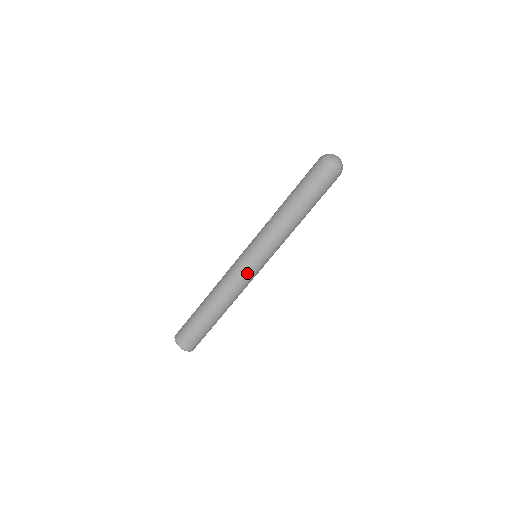
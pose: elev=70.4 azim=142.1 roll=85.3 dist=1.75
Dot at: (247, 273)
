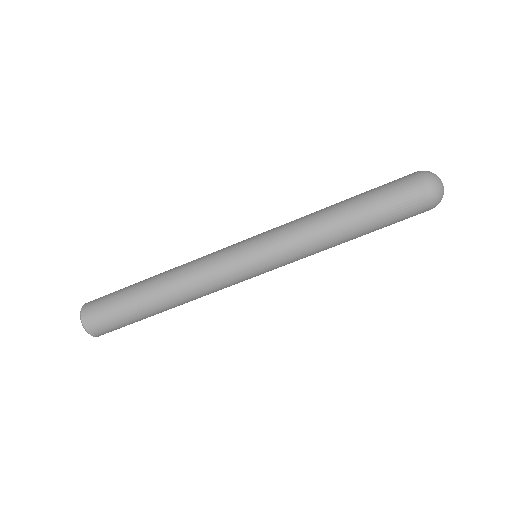
Dot at: (229, 264)
